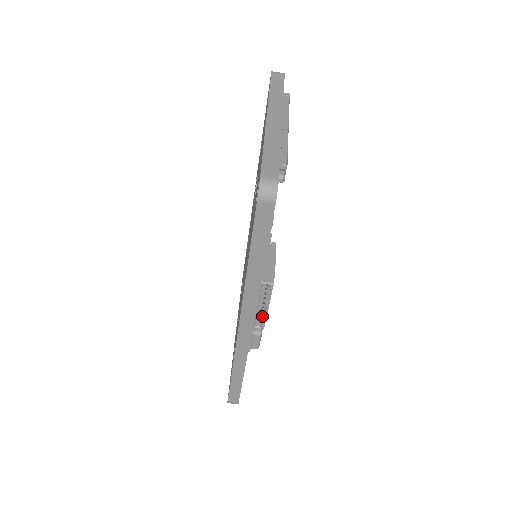
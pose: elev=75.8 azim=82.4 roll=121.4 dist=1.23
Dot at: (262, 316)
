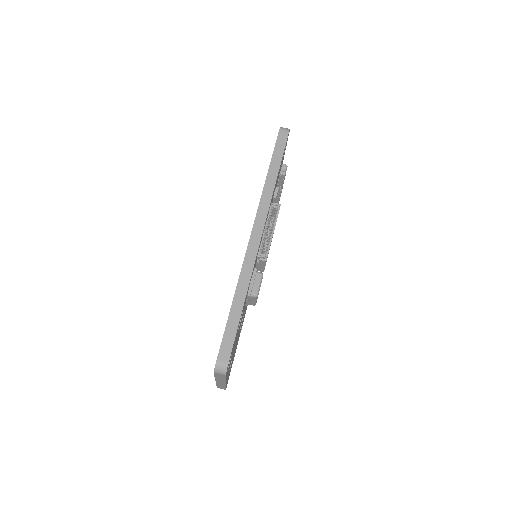
Dot at: (268, 243)
